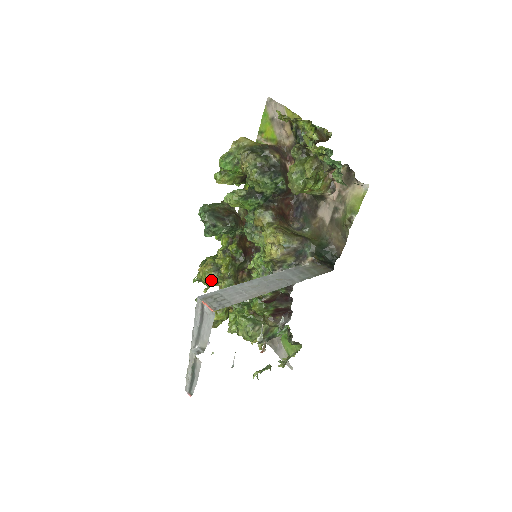
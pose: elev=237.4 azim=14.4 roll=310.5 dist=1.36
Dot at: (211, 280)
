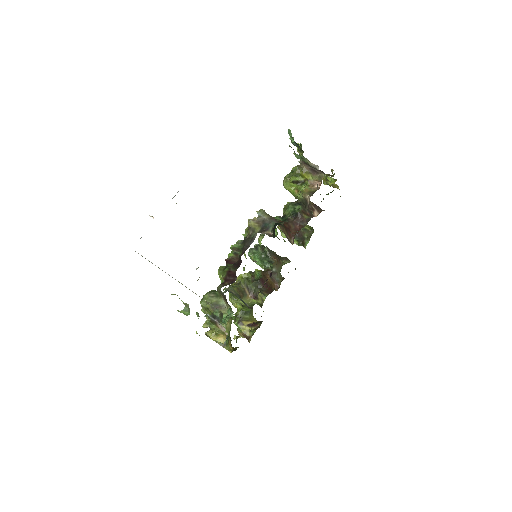
Dot at: occluded
